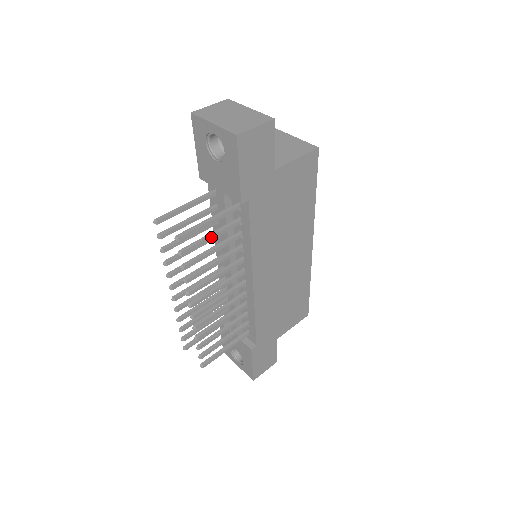
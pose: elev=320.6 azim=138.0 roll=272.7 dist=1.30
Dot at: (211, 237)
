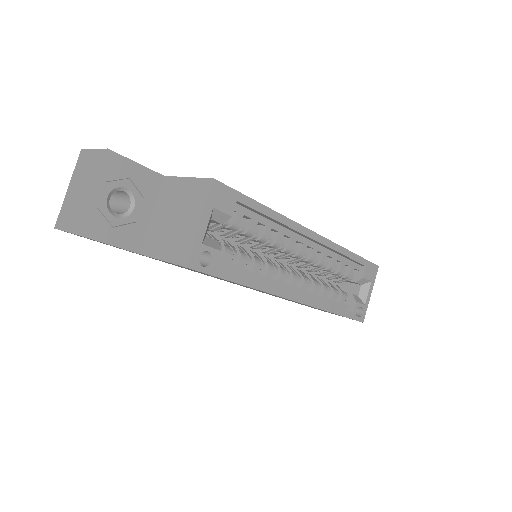
Dot at: occluded
